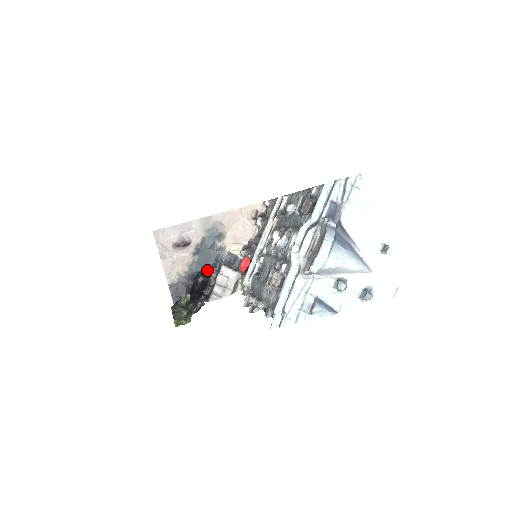
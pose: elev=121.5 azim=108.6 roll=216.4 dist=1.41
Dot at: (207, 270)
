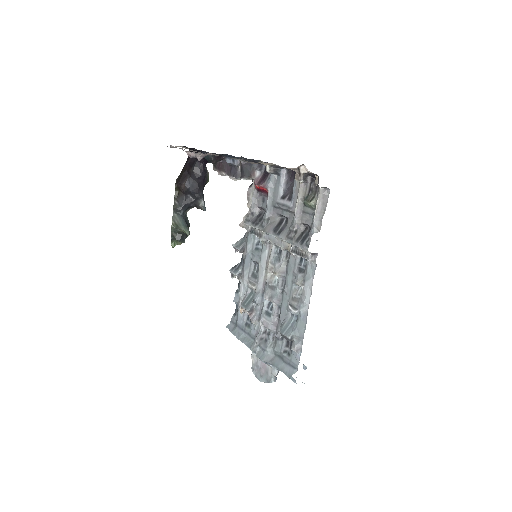
Dot at: occluded
